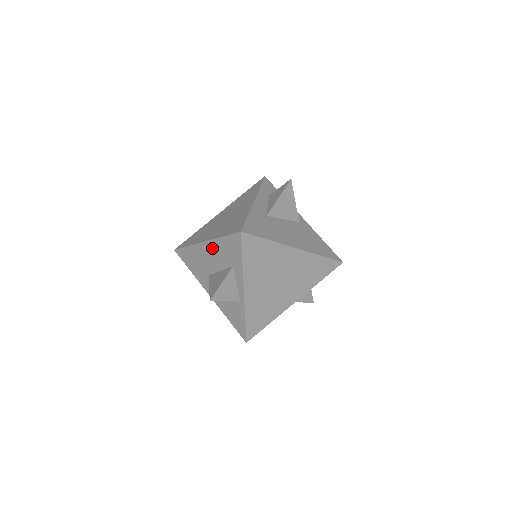
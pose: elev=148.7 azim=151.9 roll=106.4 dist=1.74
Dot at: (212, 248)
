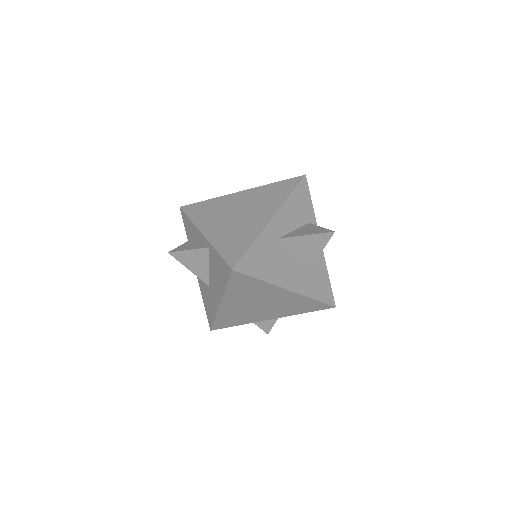
Dot at: occluded
